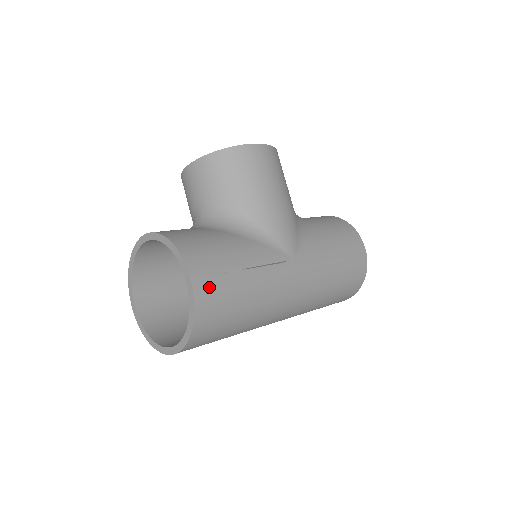
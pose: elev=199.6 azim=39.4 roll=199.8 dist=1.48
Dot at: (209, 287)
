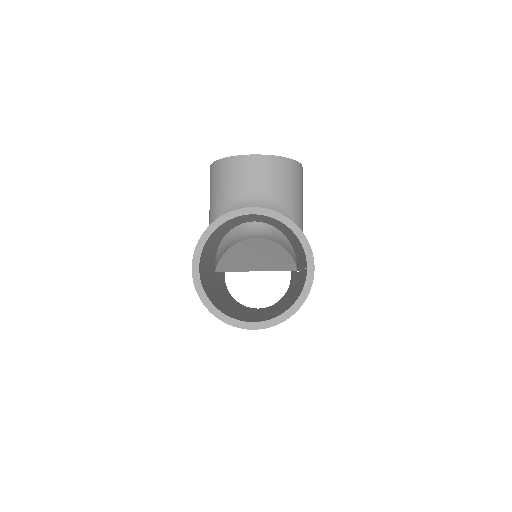
Dot at: occluded
